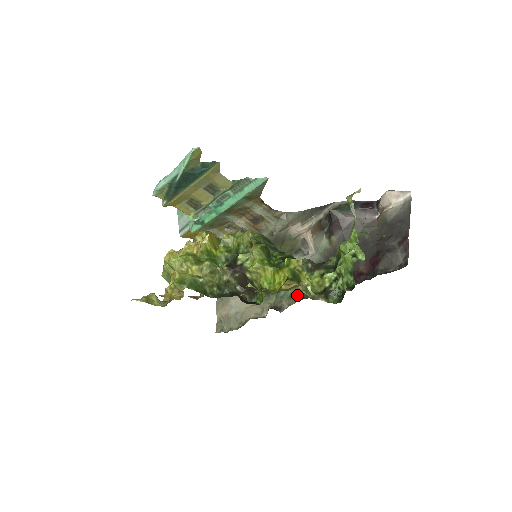
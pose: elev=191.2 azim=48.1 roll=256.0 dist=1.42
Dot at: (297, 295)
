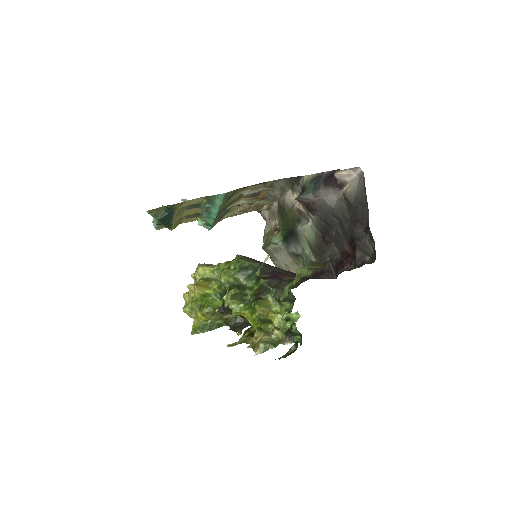
Dot at: occluded
